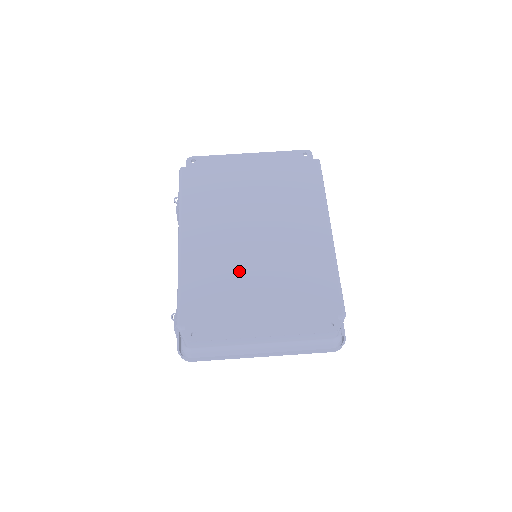
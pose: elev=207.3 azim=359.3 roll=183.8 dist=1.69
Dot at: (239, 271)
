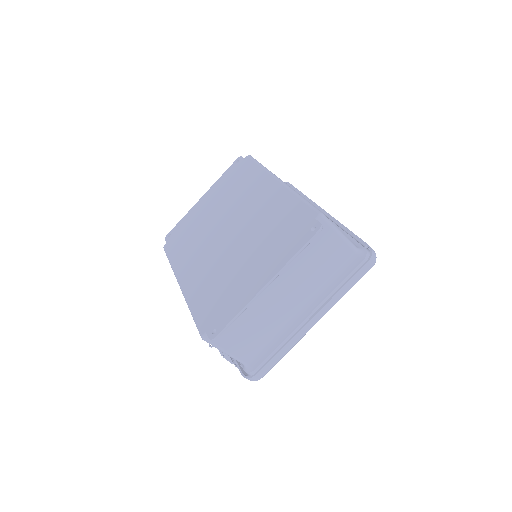
Dot at: (227, 263)
